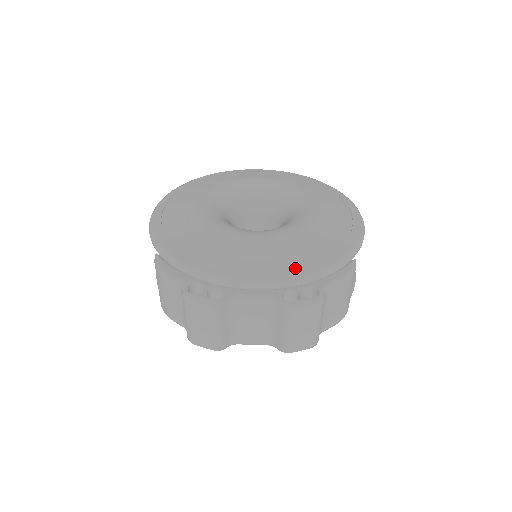
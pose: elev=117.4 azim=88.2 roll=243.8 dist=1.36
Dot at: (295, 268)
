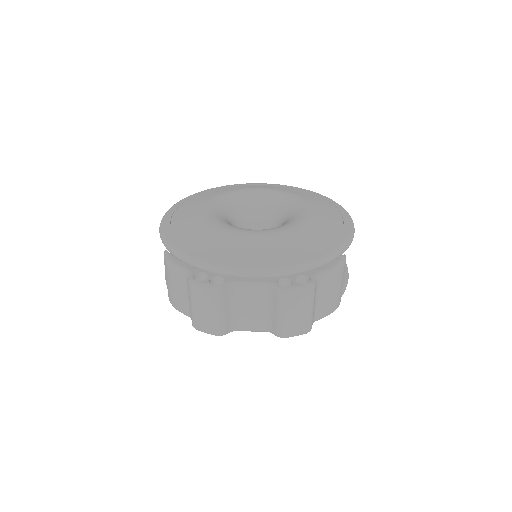
Dot at: (289, 259)
